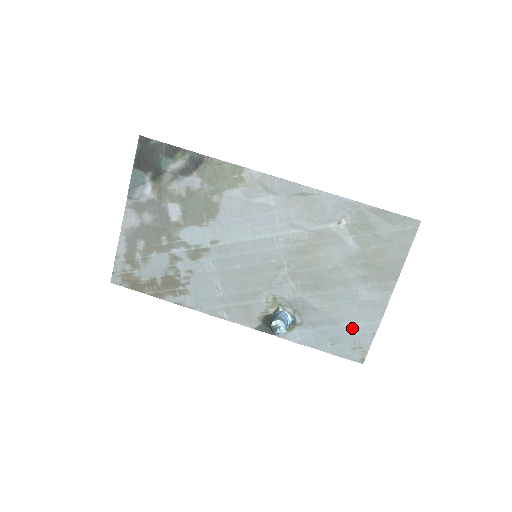
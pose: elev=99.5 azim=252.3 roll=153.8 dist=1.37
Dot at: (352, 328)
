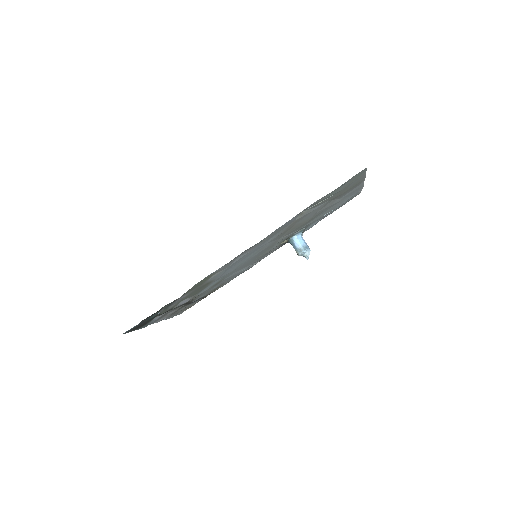
Dot at: occluded
